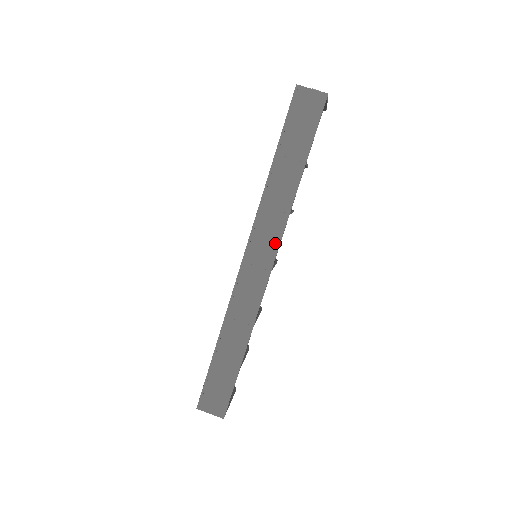
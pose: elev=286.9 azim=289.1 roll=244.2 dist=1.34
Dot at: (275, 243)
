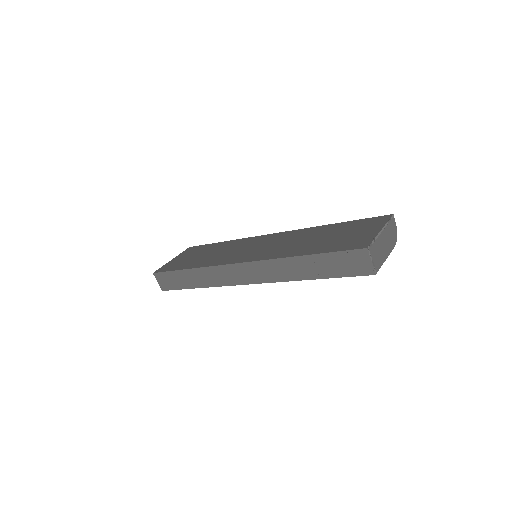
Dot at: (261, 280)
